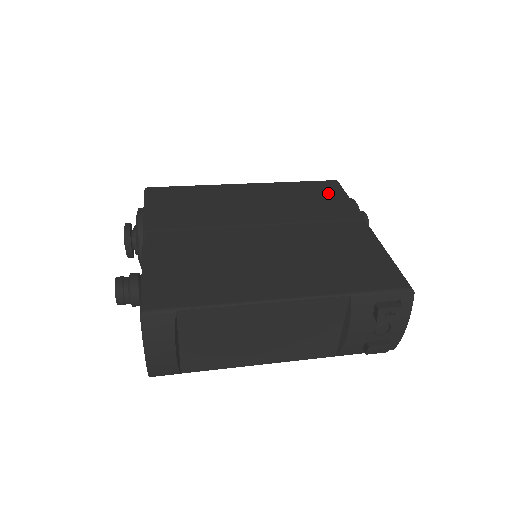
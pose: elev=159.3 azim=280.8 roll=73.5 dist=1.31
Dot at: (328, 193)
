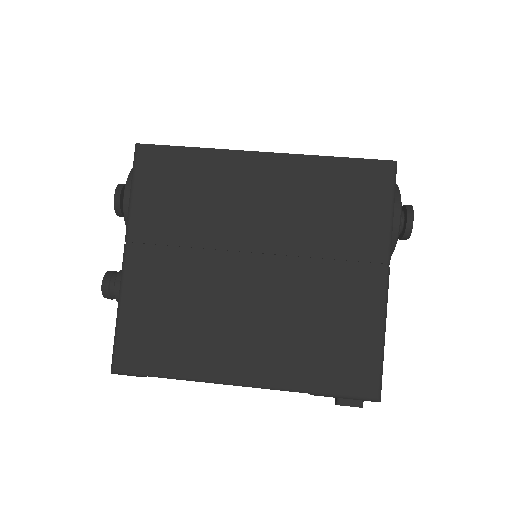
Dot at: (367, 195)
